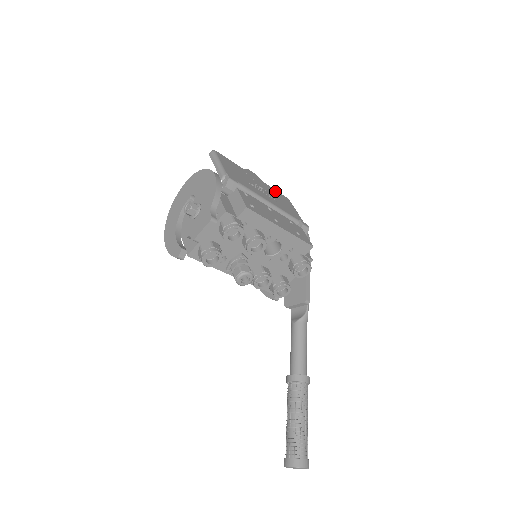
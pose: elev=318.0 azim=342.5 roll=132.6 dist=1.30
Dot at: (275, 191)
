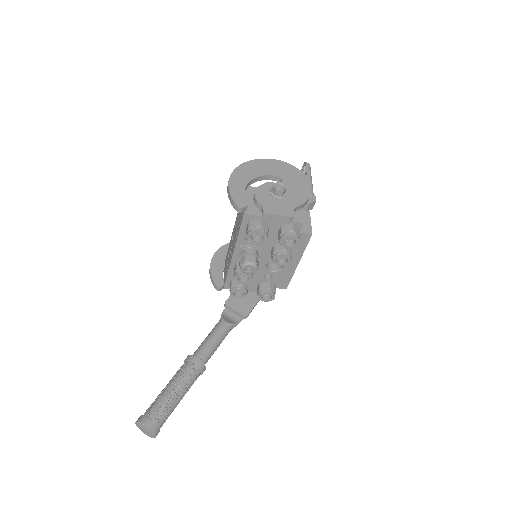
Dot at: occluded
